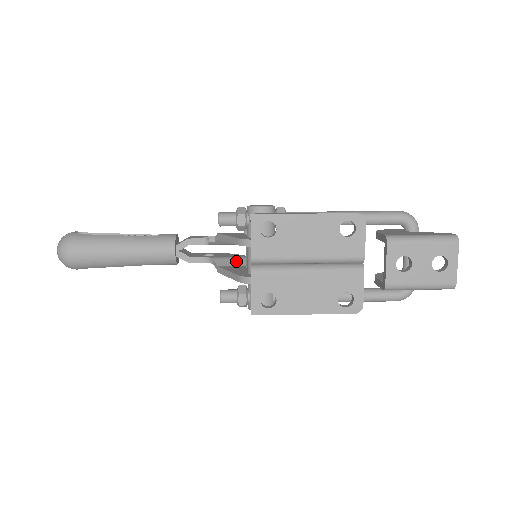
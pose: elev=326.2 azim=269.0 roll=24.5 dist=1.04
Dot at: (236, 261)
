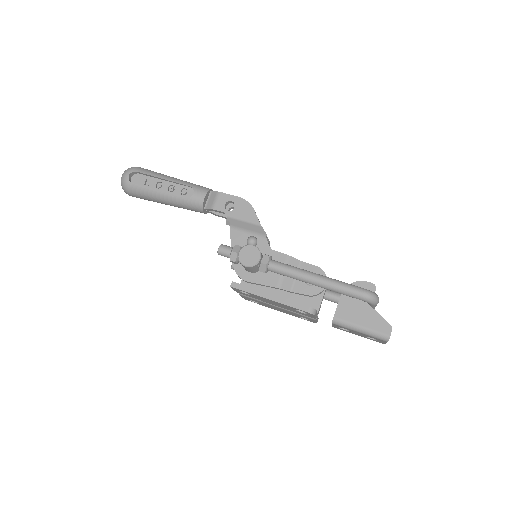
Dot at: occluded
